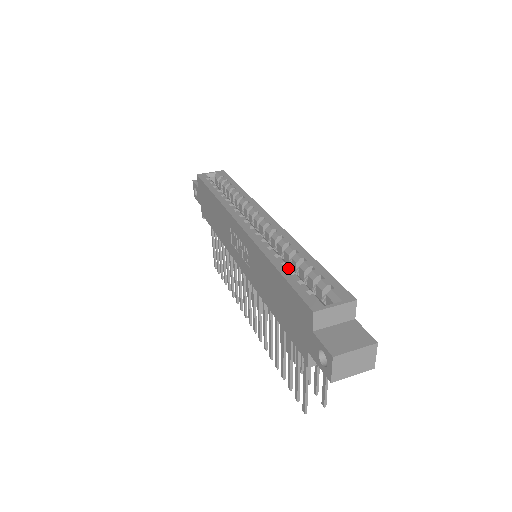
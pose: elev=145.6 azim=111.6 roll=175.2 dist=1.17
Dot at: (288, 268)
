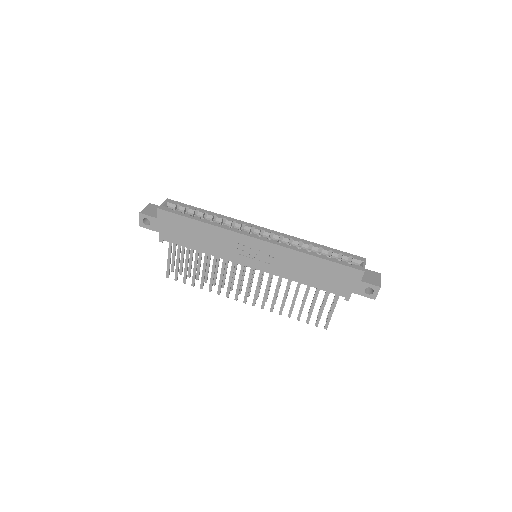
Dot at: (324, 255)
